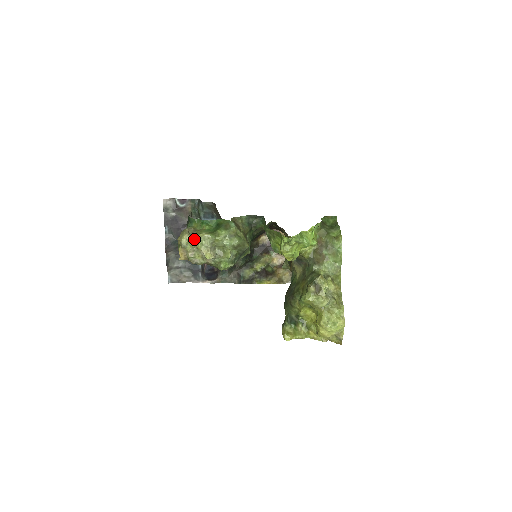
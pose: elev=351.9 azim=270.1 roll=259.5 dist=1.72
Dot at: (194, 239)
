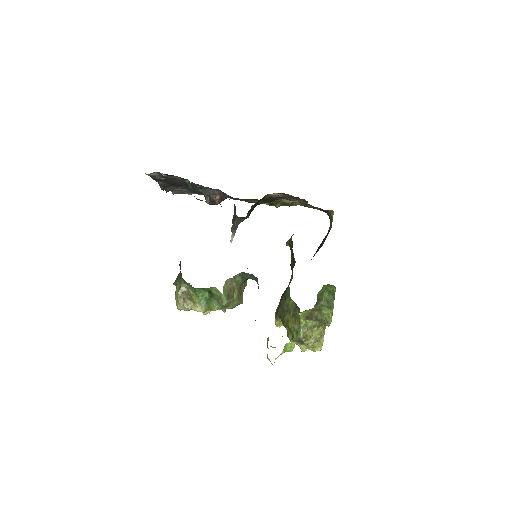
Dot at: (189, 310)
